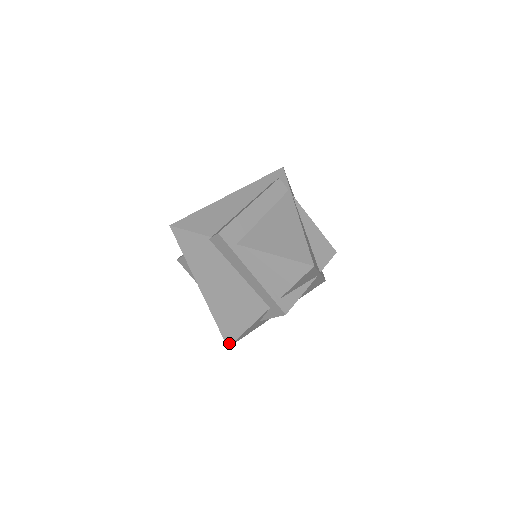
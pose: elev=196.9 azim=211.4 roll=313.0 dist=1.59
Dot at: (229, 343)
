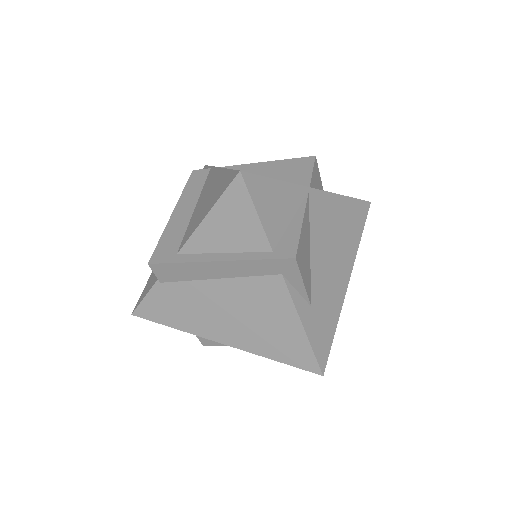
Dot at: (316, 369)
